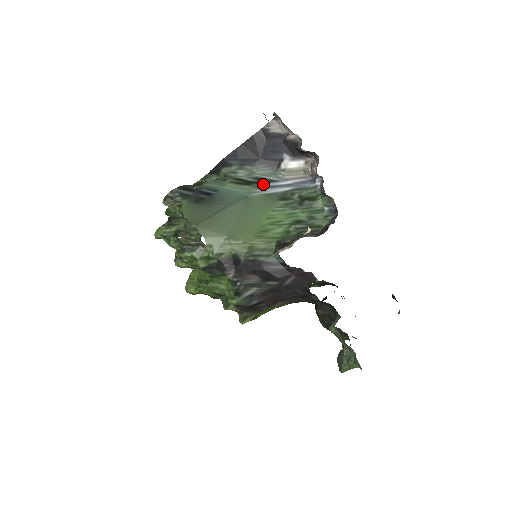
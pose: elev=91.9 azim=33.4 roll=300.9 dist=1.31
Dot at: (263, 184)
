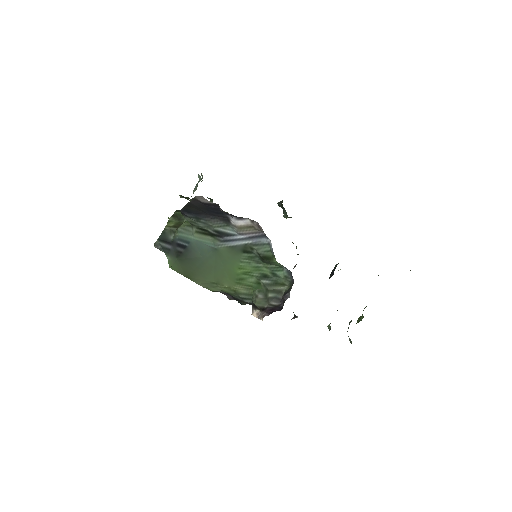
Dot at: (223, 238)
